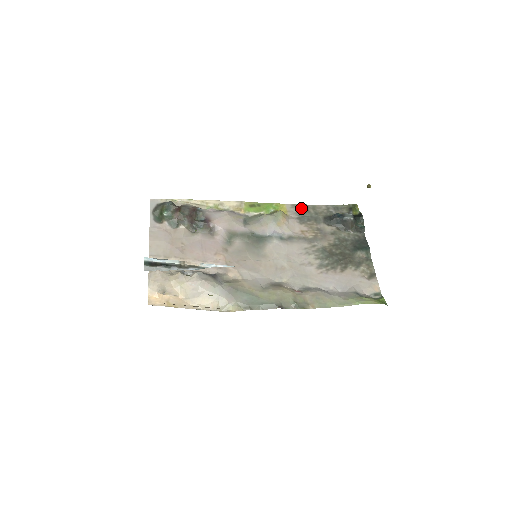
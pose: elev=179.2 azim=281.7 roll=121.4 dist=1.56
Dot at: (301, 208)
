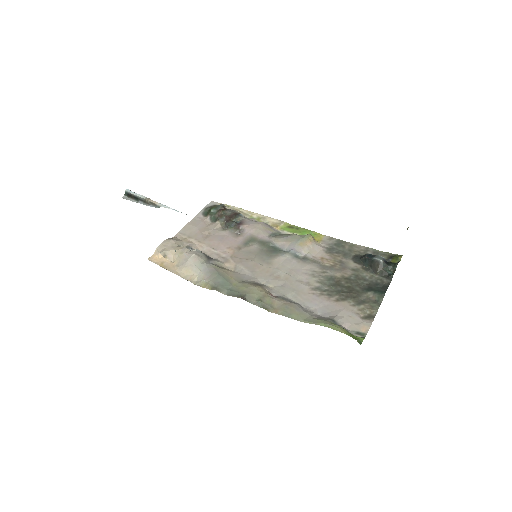
Dot at: (338, 242)
